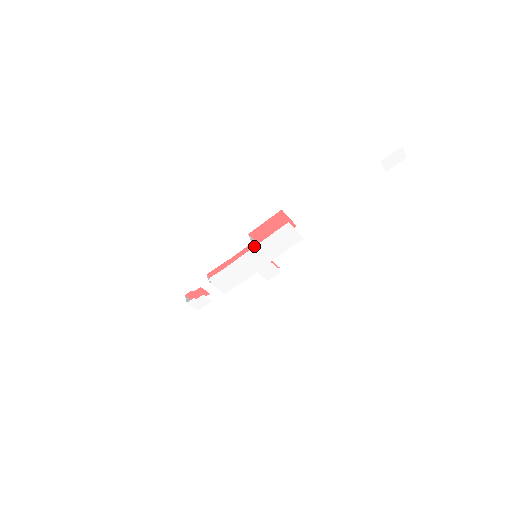
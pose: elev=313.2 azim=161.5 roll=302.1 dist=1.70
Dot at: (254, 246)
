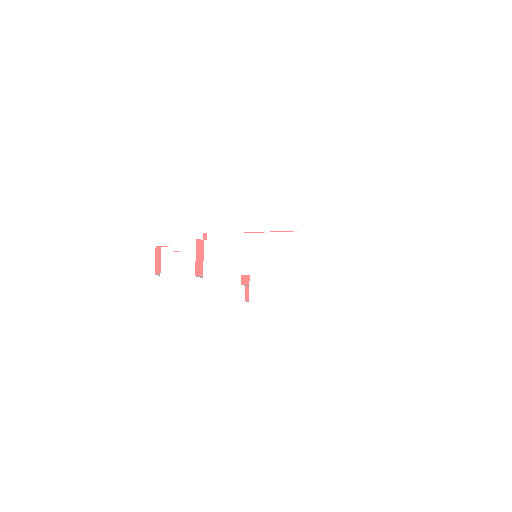
Dot at: (266, 235)
